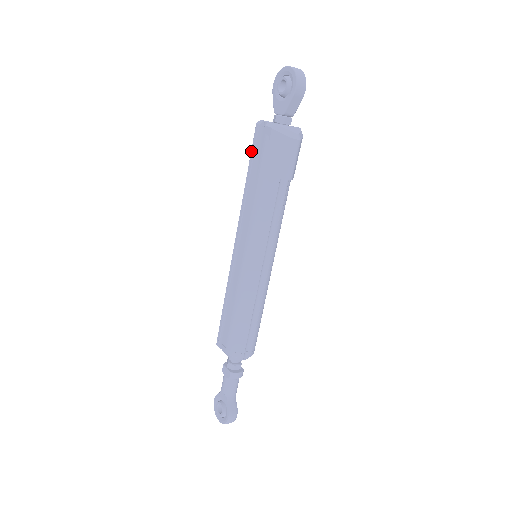
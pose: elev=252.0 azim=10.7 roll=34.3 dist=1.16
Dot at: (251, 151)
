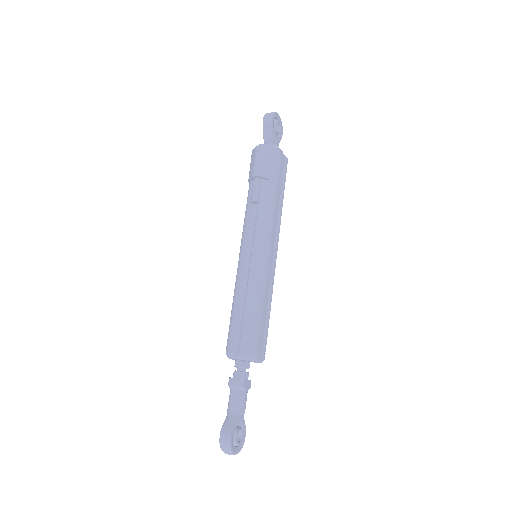
Dot at: occluded
